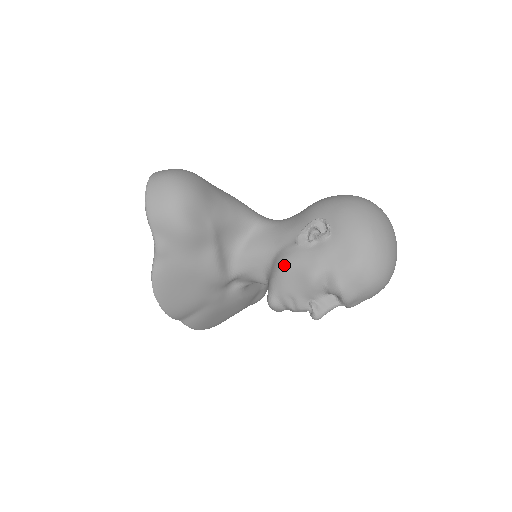
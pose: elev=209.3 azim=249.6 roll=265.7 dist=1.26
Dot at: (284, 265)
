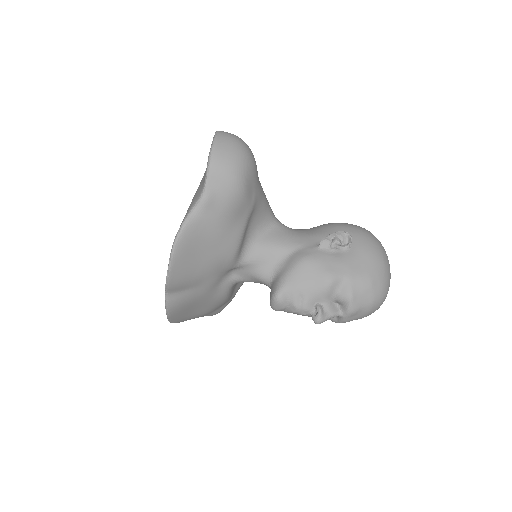
Dot at: (305, 262)
